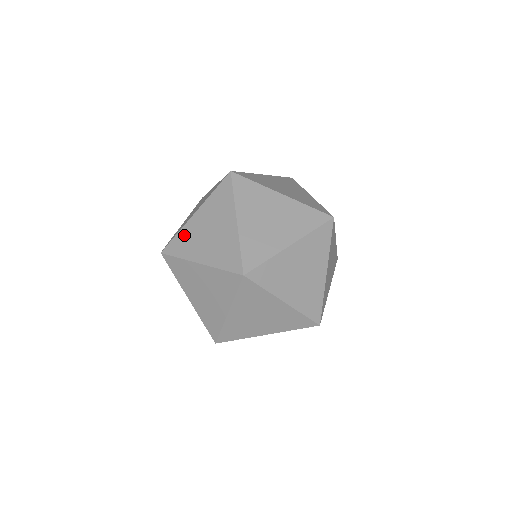
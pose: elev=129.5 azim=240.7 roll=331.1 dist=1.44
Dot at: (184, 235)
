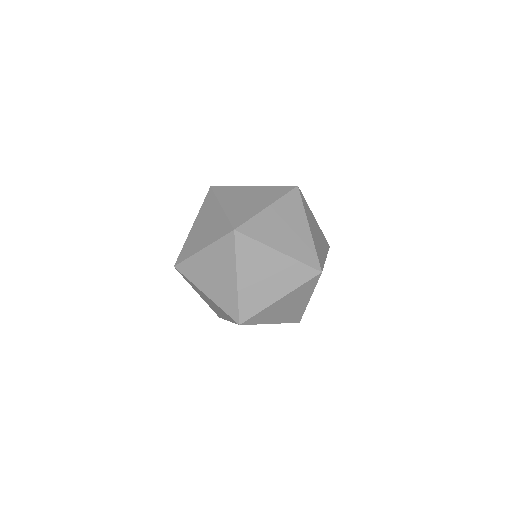
Dot at: (193, 264)
